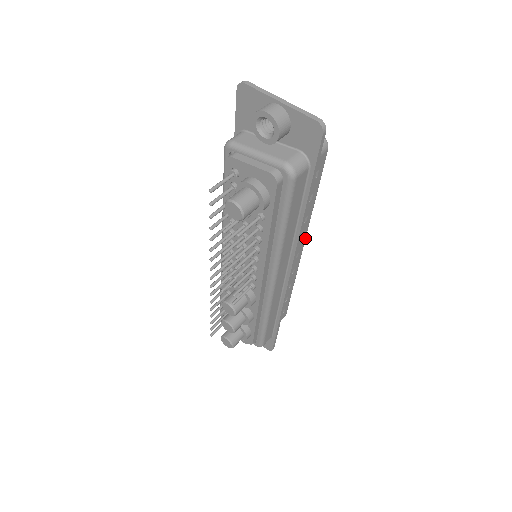
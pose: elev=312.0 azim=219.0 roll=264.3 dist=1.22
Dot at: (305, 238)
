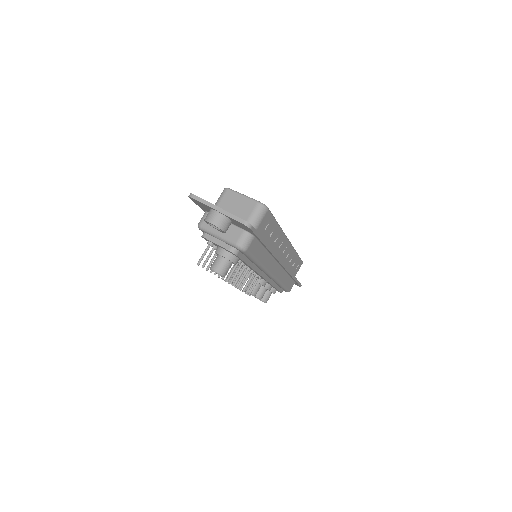
Dot at: (286, 238)
